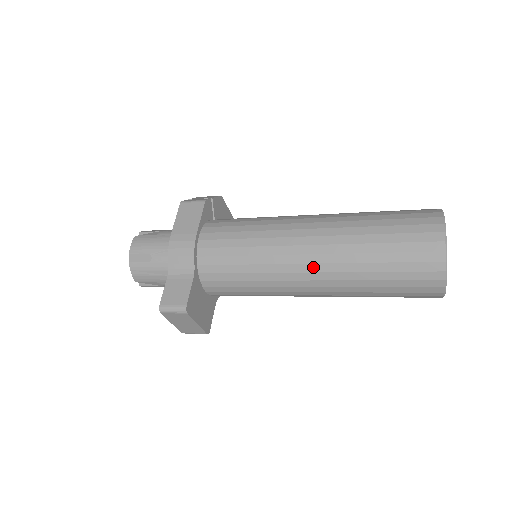
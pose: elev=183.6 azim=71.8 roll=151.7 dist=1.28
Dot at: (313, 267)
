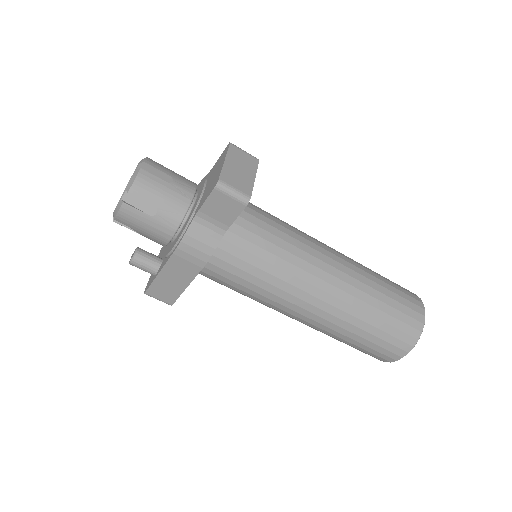
Dot at: (332, 248)
